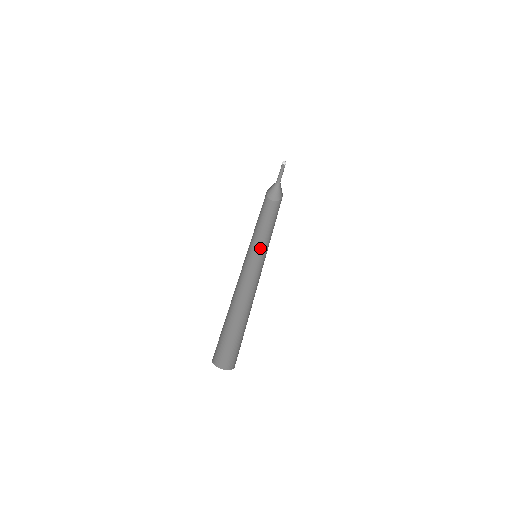
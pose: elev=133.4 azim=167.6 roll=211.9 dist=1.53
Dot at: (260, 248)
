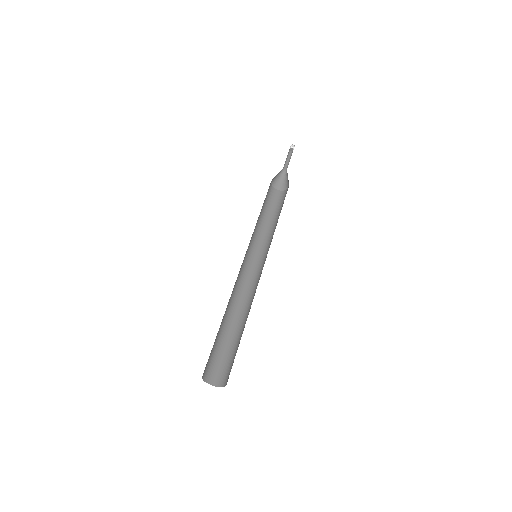
Dot at: (254, 241)
